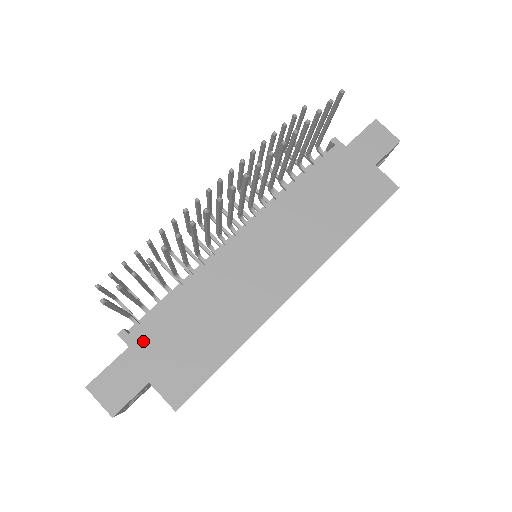
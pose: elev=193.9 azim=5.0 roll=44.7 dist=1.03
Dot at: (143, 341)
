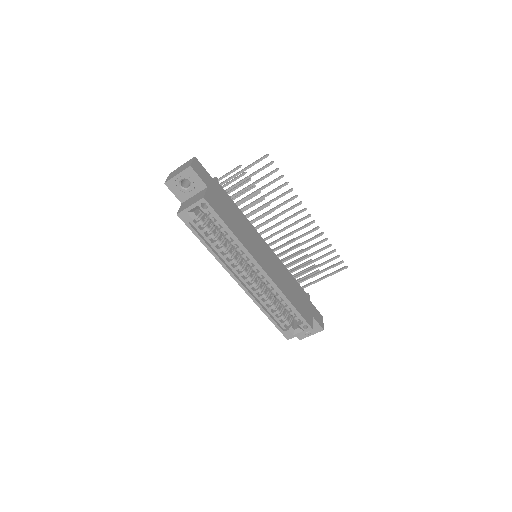
Dot at: (219, 188)
